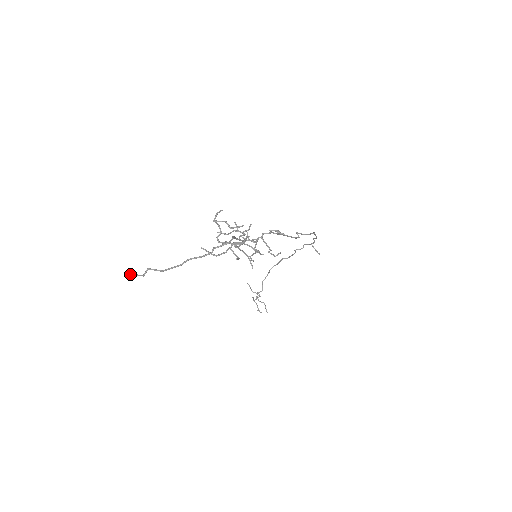
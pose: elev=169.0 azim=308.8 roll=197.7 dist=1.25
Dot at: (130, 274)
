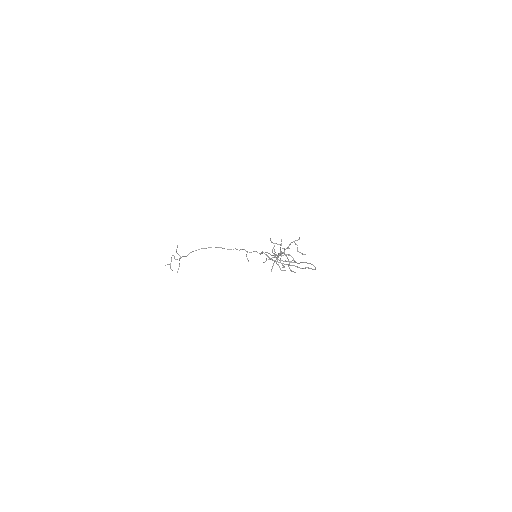
Dot at: occluded
